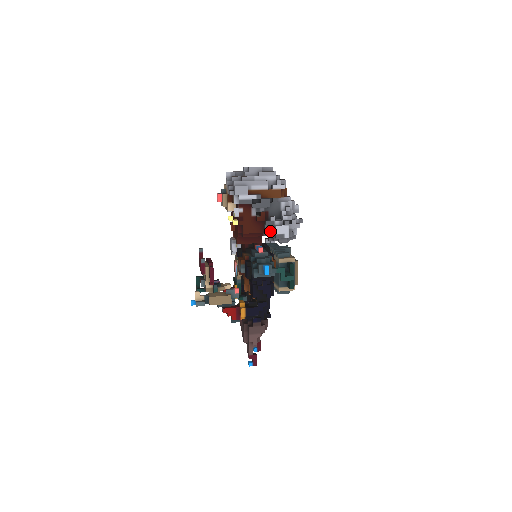
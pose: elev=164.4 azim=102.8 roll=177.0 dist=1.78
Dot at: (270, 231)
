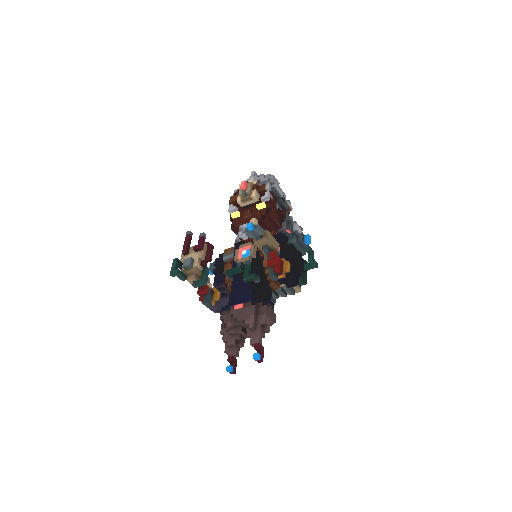
Dot at: (290, 227)
